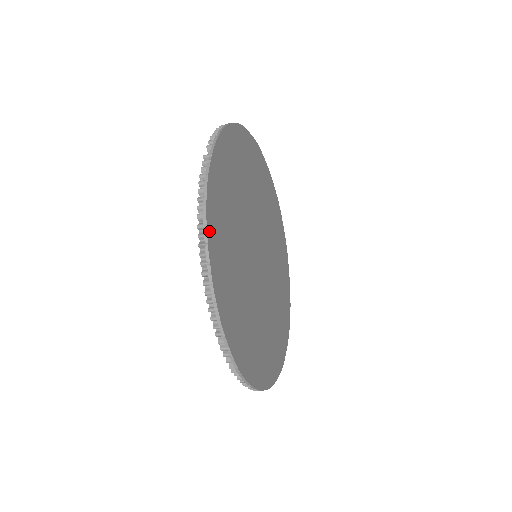
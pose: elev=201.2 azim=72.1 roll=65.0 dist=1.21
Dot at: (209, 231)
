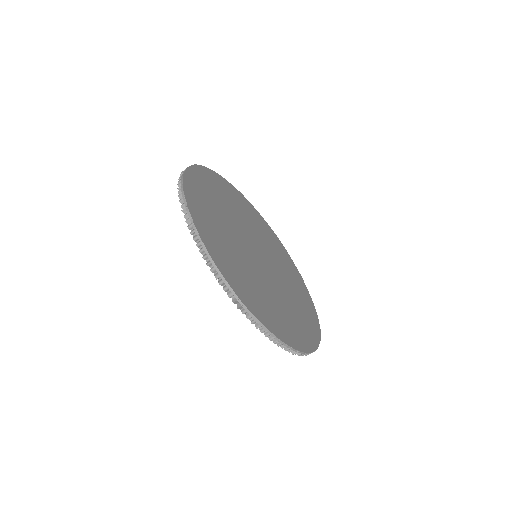
Dot at: (188, 201)
